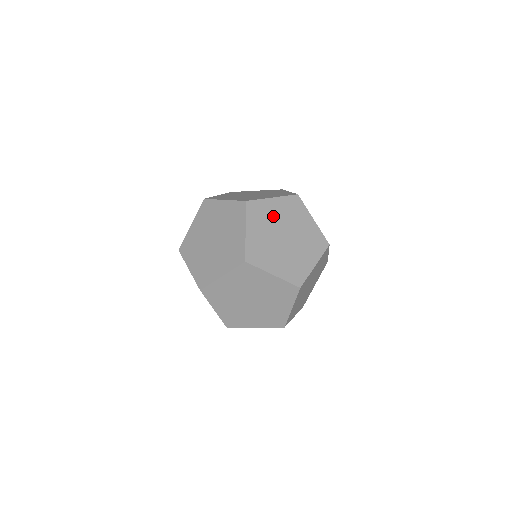
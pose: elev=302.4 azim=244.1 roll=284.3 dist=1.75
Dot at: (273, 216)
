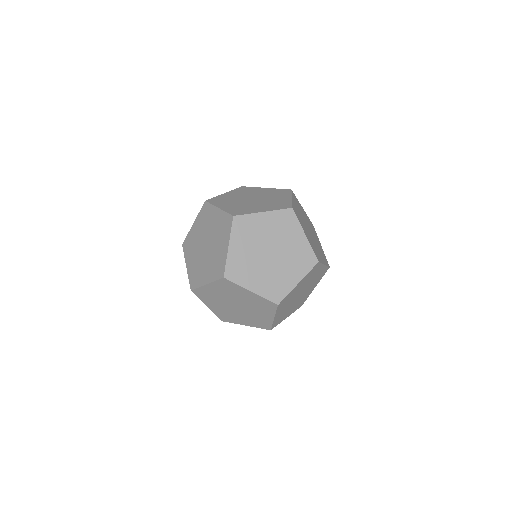
Dot at: (295, 293)
